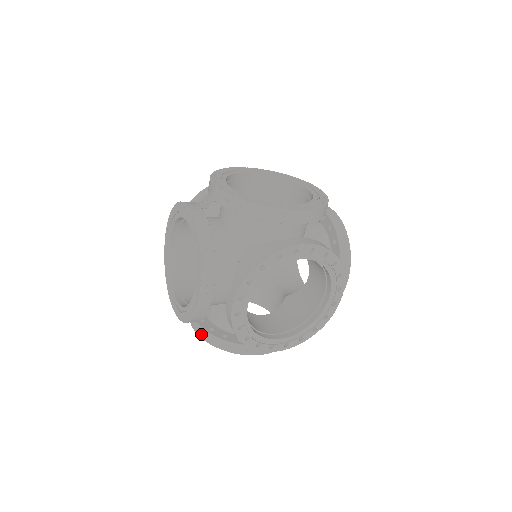
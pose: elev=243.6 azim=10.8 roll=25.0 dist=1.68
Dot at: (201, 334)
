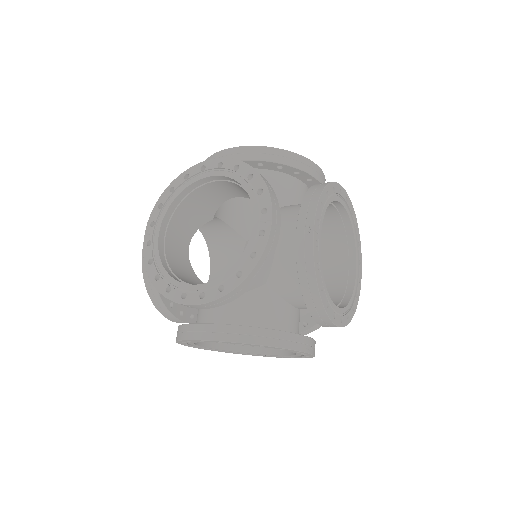
Dot at: occluded
